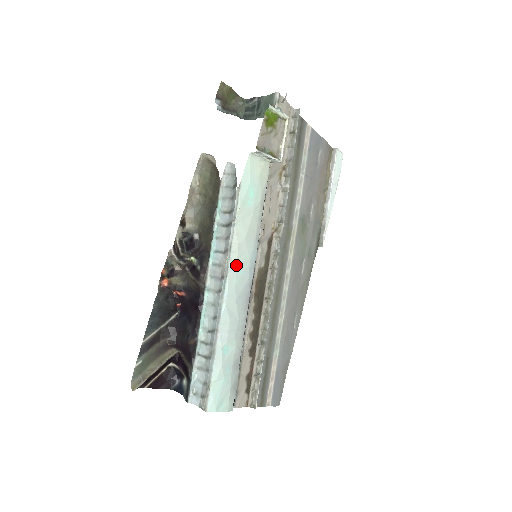
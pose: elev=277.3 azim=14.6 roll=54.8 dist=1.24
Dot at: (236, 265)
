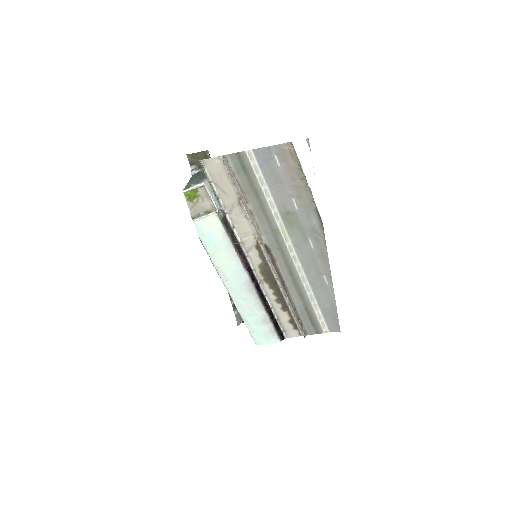
Dot at: (226, 277)
